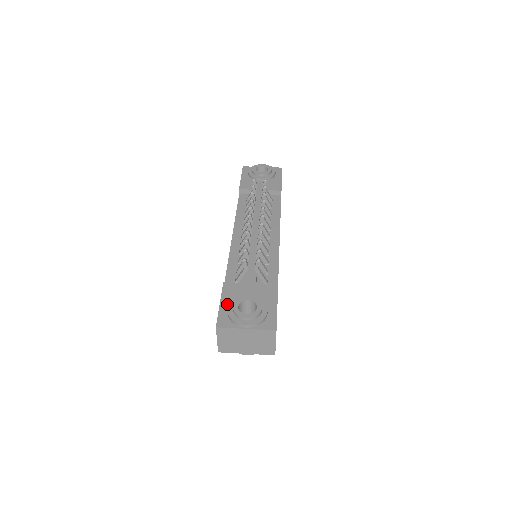
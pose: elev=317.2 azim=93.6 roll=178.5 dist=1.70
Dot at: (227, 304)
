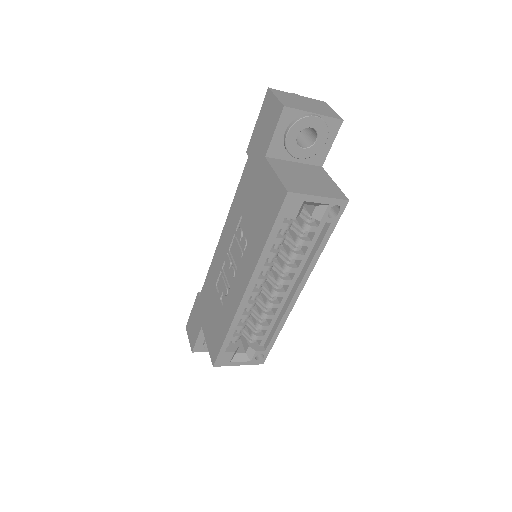
Dot at: occluded
